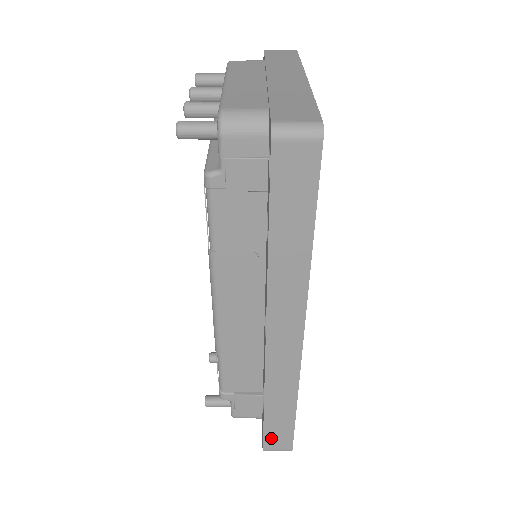
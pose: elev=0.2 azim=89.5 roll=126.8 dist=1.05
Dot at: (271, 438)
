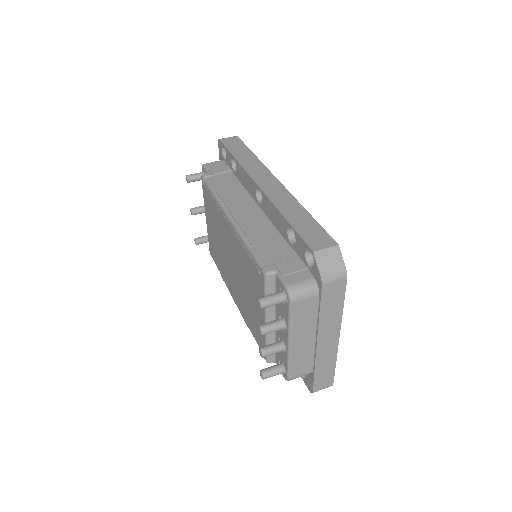
Dot at: occluded
